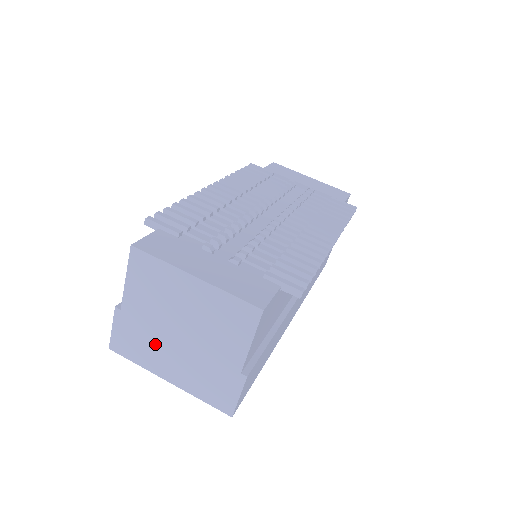
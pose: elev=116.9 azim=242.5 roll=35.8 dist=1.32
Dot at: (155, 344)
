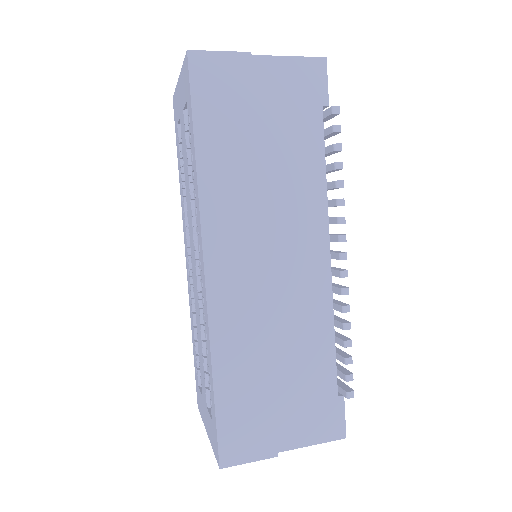
Dot at: occluded
